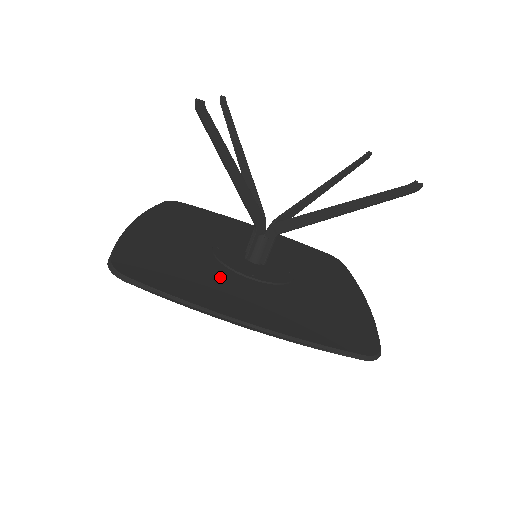
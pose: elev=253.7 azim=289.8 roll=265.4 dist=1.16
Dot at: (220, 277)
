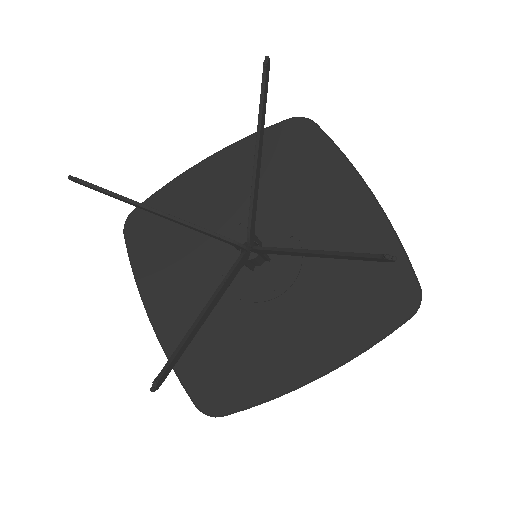
Dot at: (260, 328)
